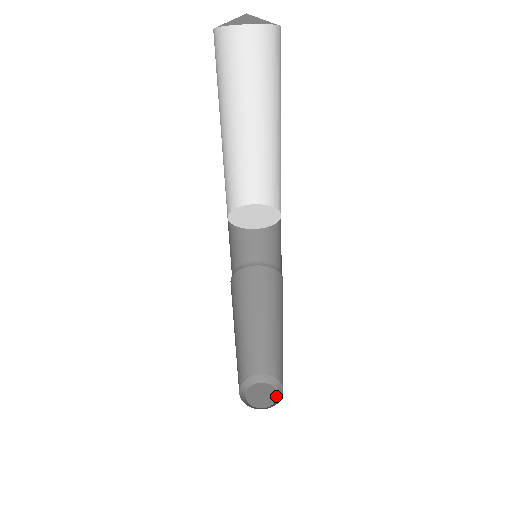
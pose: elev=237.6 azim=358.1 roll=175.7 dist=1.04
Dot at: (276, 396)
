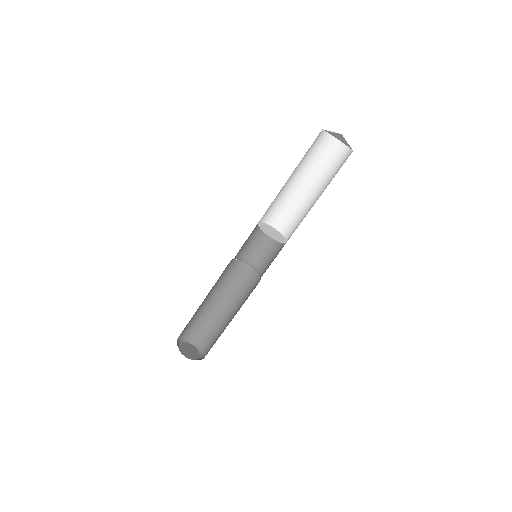
Dot at: (196, 359)
